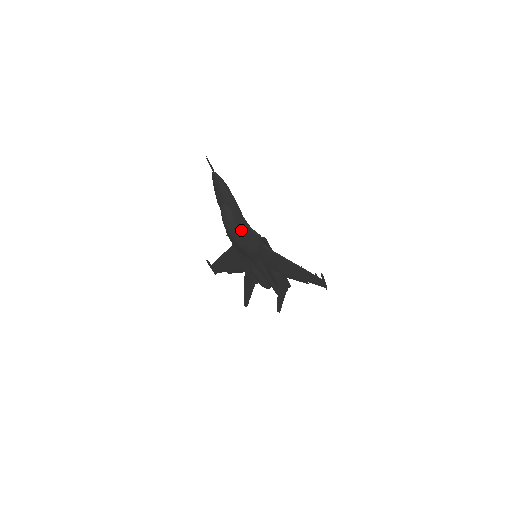
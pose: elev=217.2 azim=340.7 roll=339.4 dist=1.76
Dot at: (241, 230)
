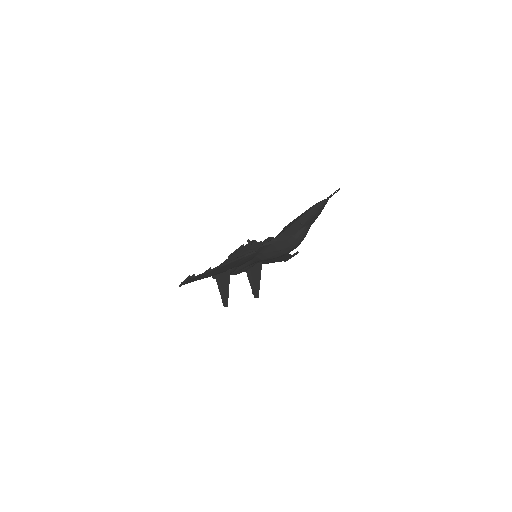
Dot at: occluded
